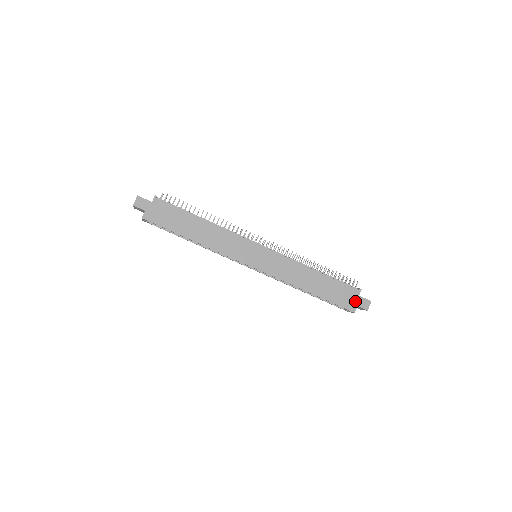
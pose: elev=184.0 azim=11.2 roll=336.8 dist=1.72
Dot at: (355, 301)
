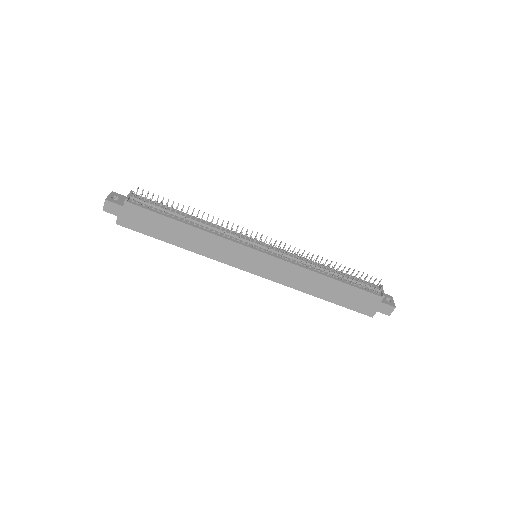
Dot at: (374, 307)
